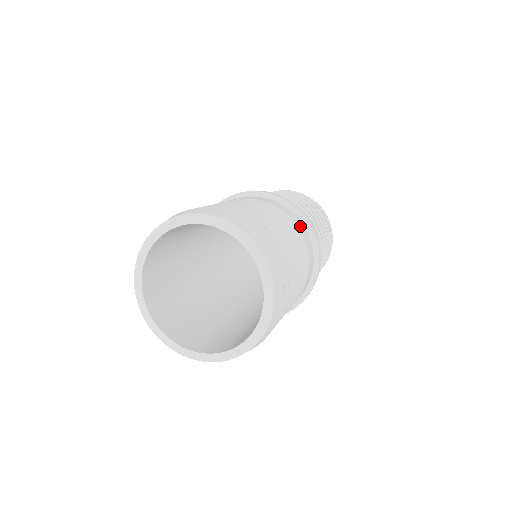
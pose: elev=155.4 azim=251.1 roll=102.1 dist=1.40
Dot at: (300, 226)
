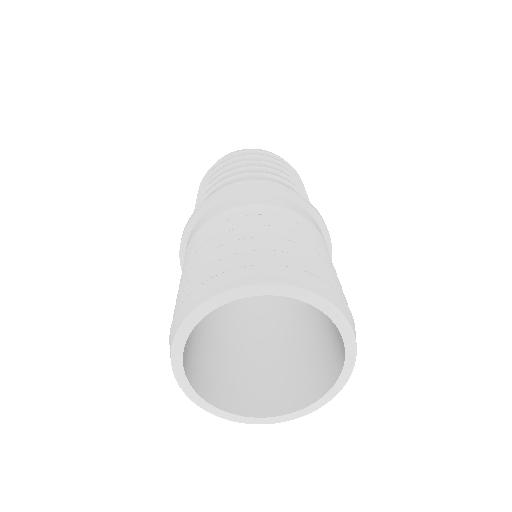
Dot at: (315, 224)
